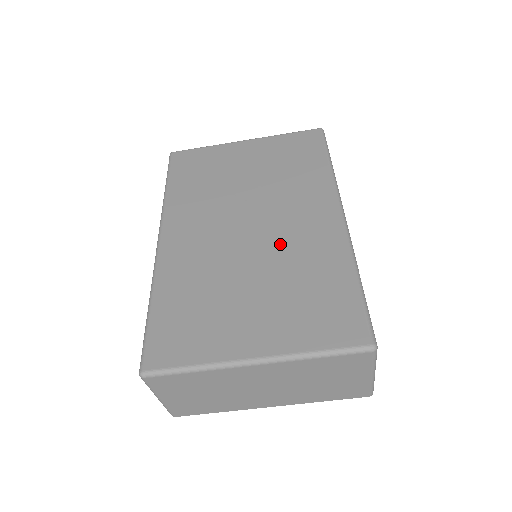
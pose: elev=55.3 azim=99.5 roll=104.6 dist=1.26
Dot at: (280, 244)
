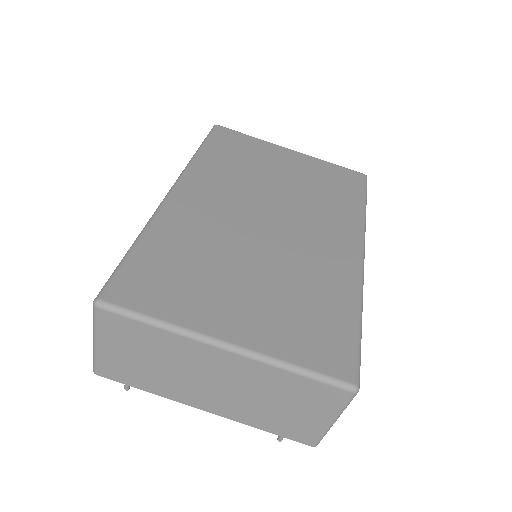
Dot at: (294, 250)
